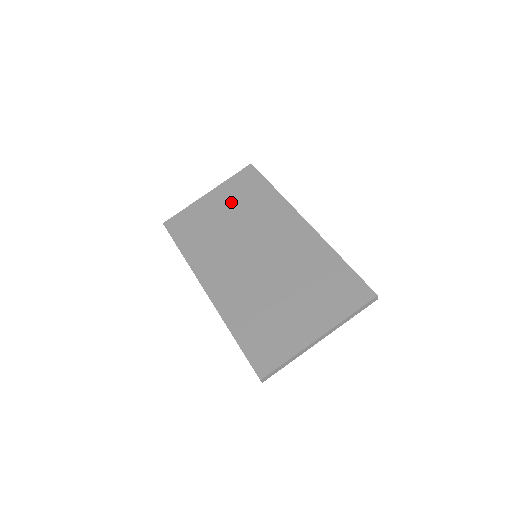
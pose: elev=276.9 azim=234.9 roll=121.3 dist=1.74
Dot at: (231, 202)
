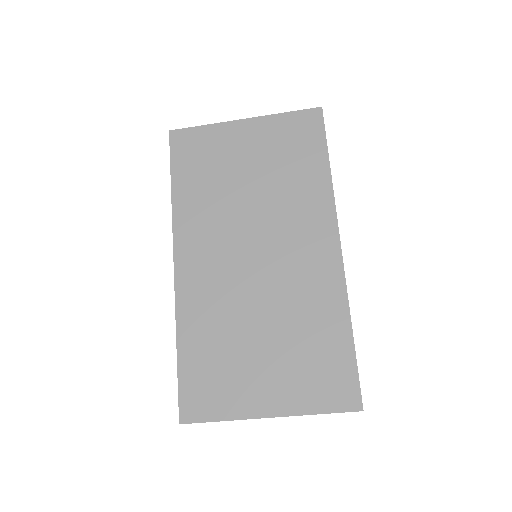
Dot at: (266, 154)
